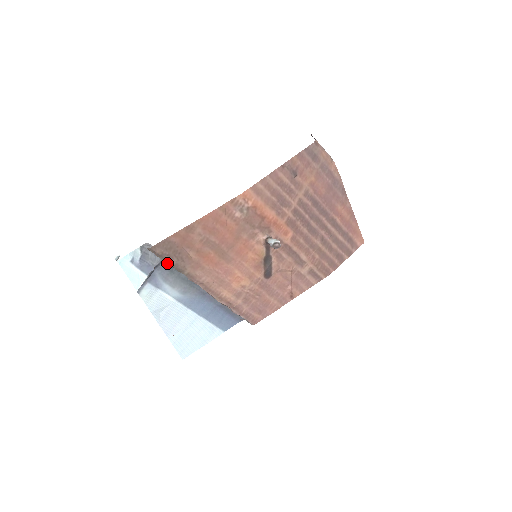
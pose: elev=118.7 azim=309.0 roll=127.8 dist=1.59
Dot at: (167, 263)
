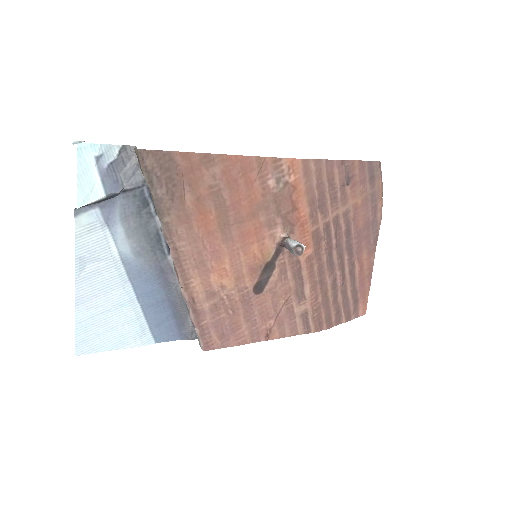
Dot at: (142, 196)
